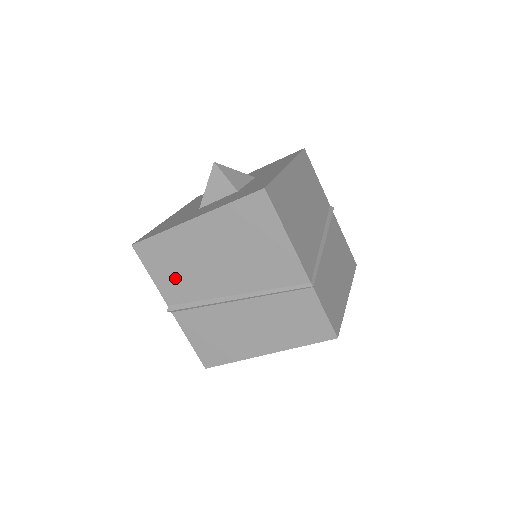
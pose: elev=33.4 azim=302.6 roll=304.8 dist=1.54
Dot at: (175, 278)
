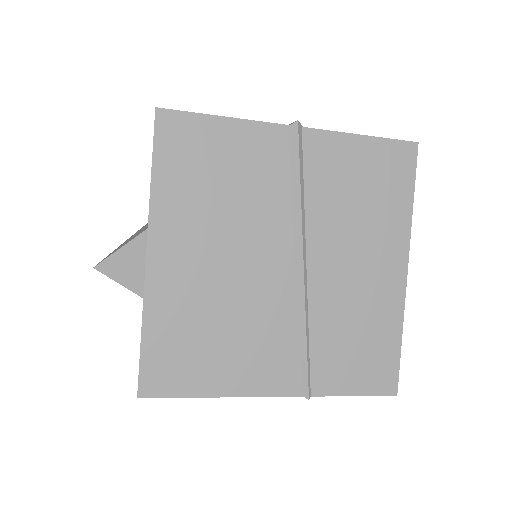
Dot at: occluded
